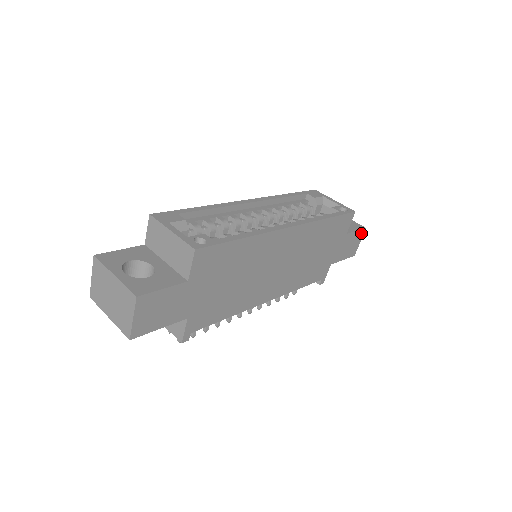
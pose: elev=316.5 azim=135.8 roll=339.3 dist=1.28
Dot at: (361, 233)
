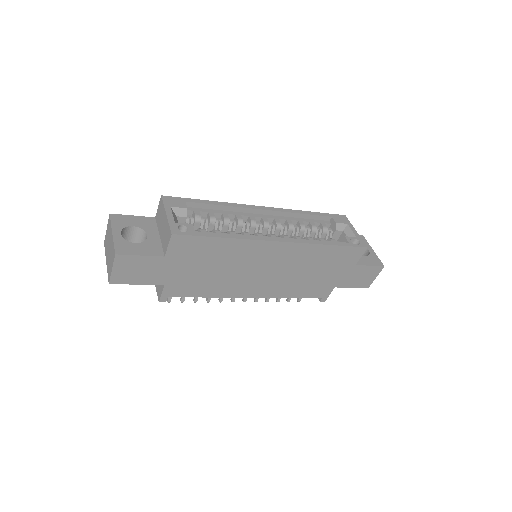
Dot at: (377, 269)
